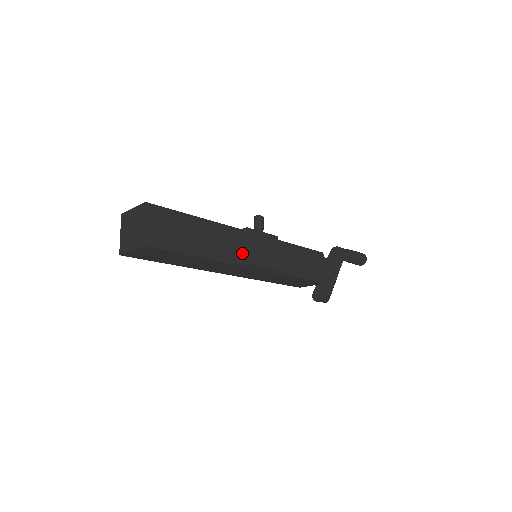
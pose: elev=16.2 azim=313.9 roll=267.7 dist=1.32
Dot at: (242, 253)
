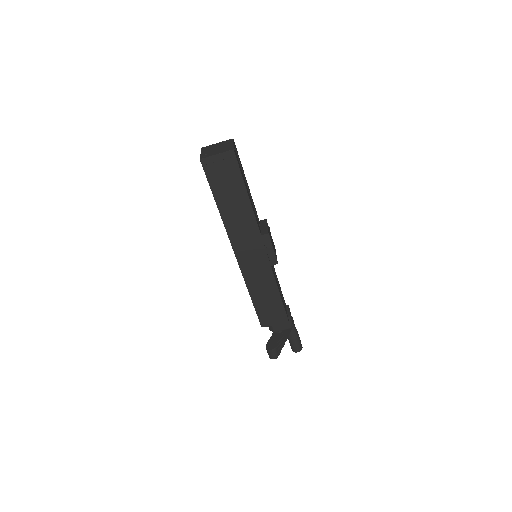
Dot at: (262, 230)
